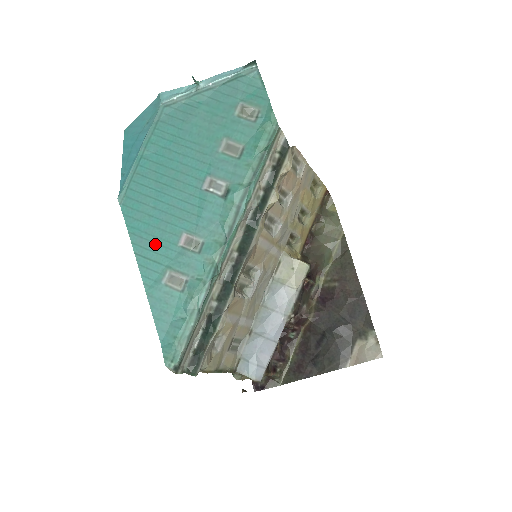
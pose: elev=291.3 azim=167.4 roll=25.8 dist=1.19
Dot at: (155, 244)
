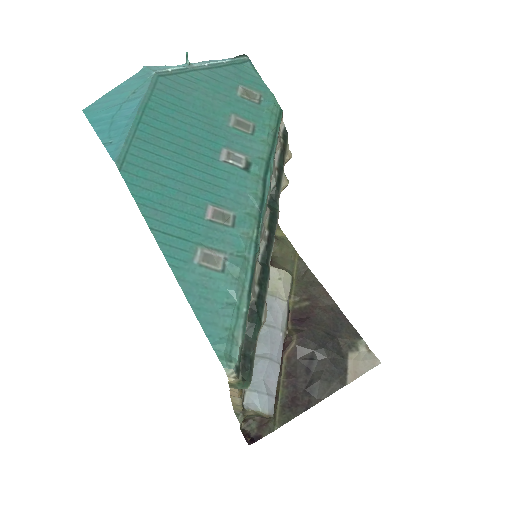
Dot at: (175, 217)
